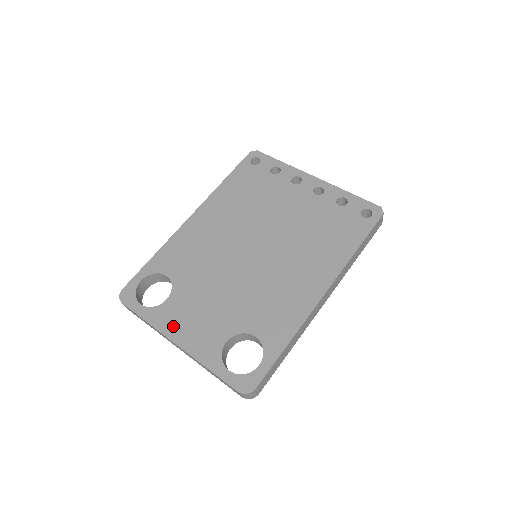
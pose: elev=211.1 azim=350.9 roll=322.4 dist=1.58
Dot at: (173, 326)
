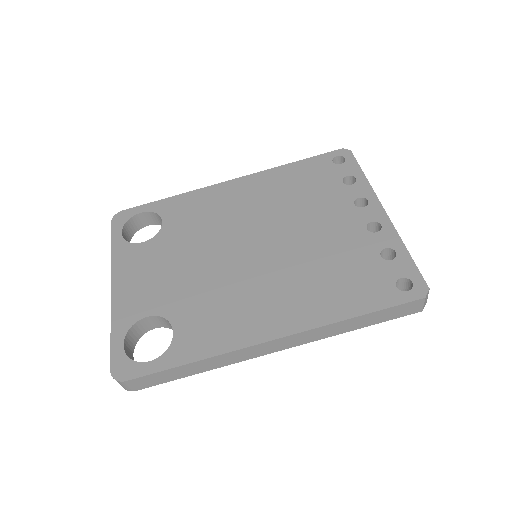
Dot at: (124, 269)
